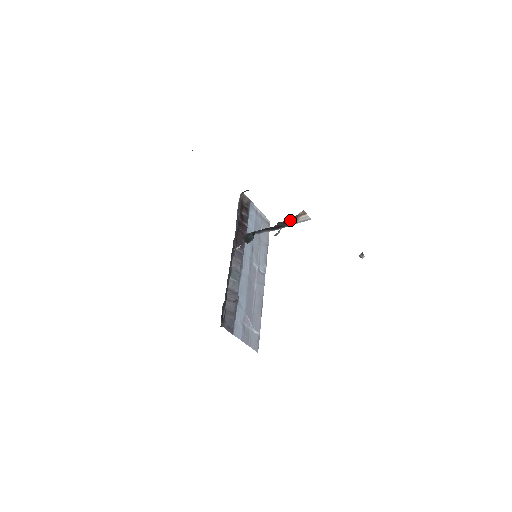
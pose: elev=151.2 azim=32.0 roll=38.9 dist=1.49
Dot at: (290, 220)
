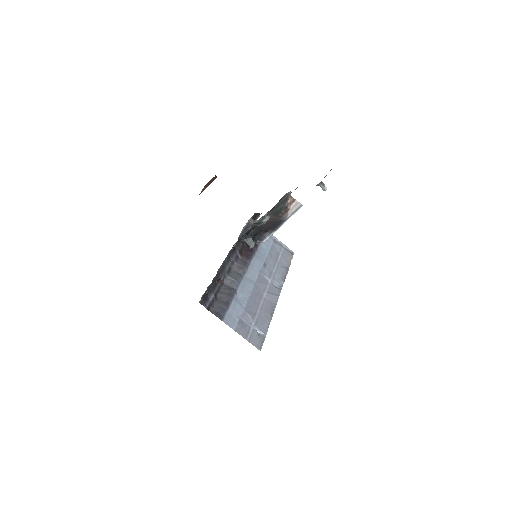
Dot at: (280, 209)
